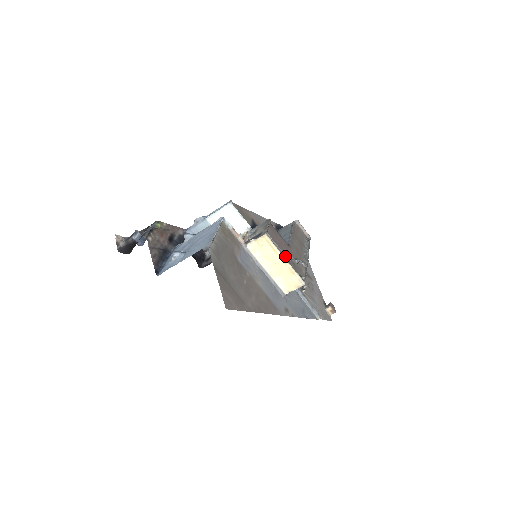
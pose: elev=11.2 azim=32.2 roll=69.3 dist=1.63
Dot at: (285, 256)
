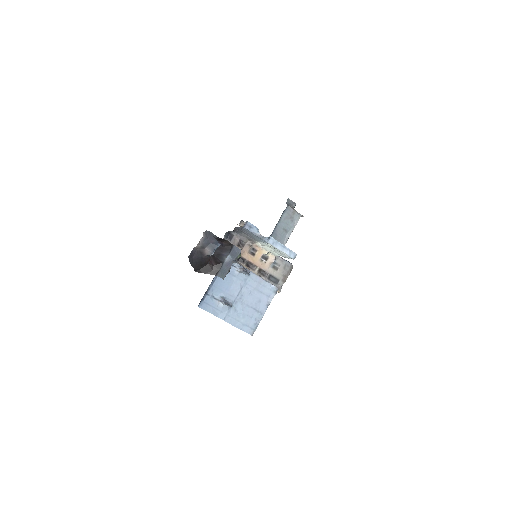
Dot at: occluded
